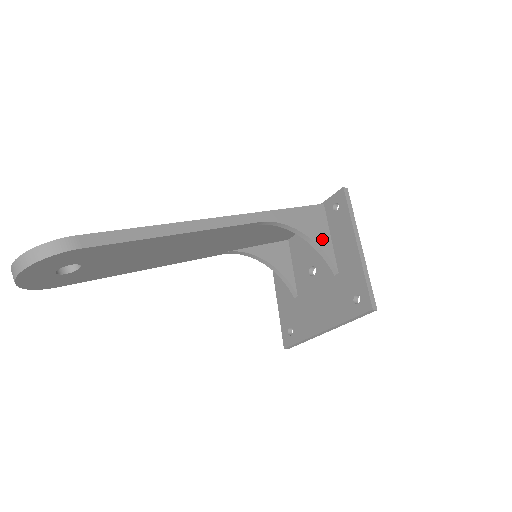
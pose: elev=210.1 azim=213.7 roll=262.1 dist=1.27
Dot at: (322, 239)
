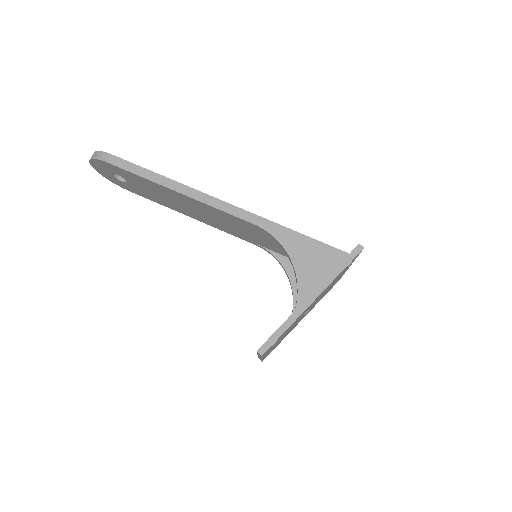
Dot at: (309, 278)
